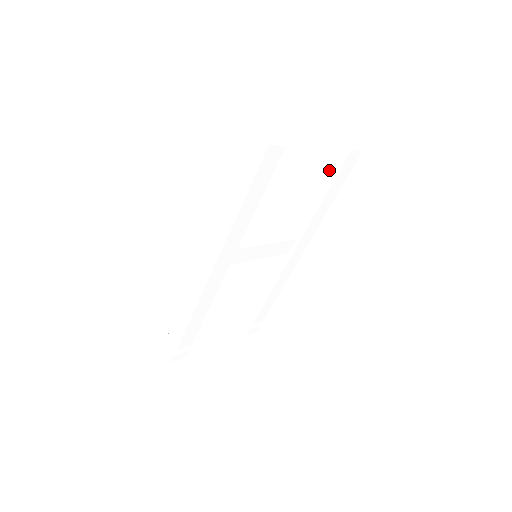
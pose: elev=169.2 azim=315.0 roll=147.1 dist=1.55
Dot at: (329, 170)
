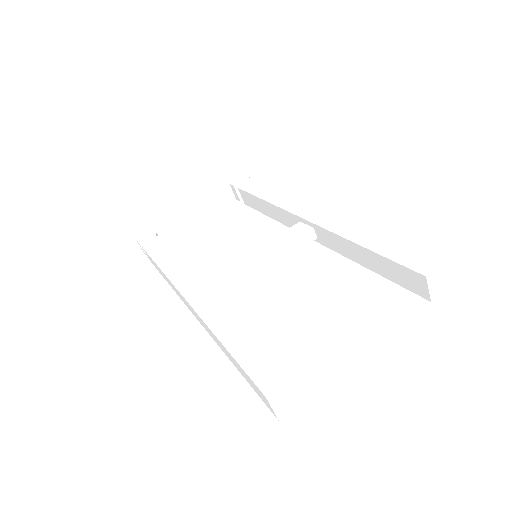
Dot at: (392, 271)
